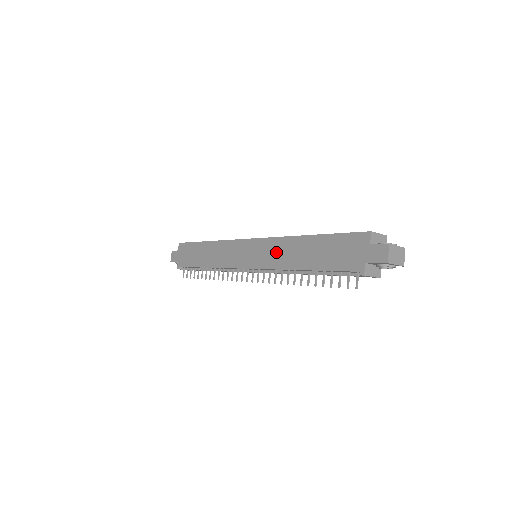
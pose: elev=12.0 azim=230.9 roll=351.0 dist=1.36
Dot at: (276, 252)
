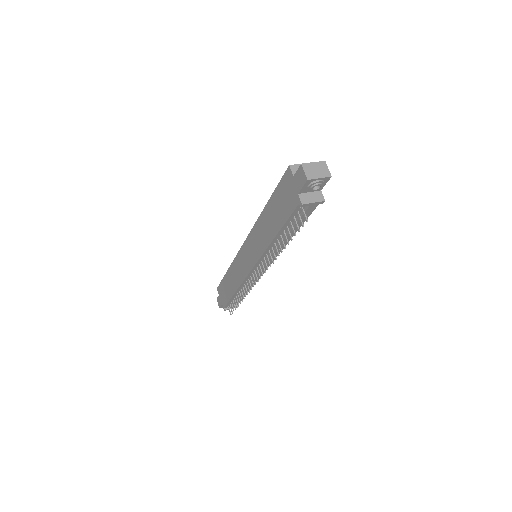
Dot at: (257, 239)
